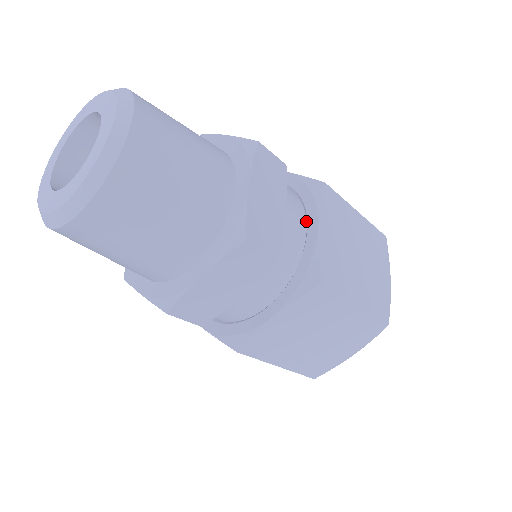
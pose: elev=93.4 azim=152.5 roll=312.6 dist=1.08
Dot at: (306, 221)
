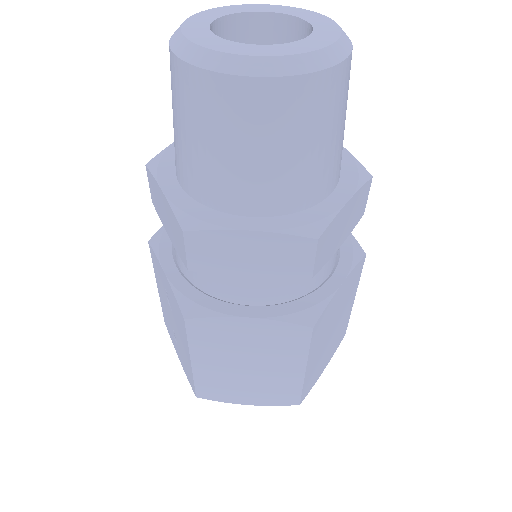
Dot at: (333, 268)
